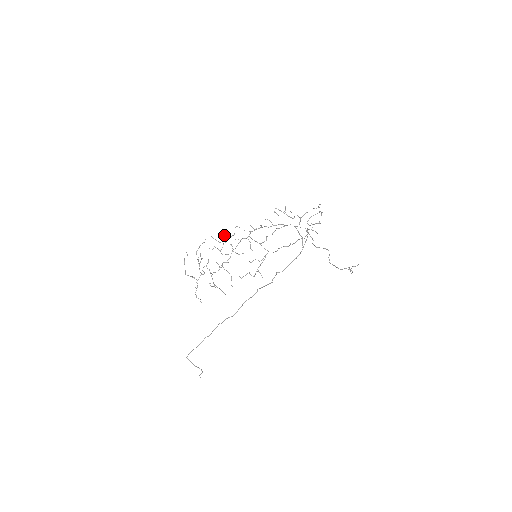
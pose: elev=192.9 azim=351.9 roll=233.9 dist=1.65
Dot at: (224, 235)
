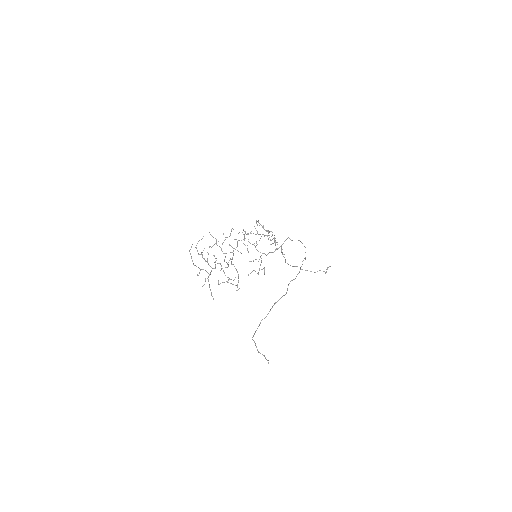
Dot at: (223, 234)
